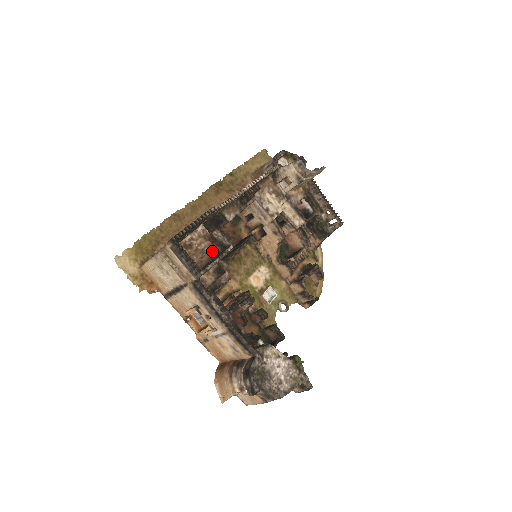
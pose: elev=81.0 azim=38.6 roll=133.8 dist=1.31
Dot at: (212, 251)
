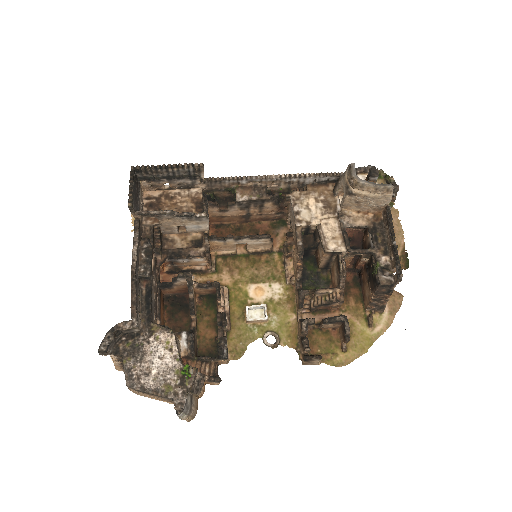
Dot at: occluded
